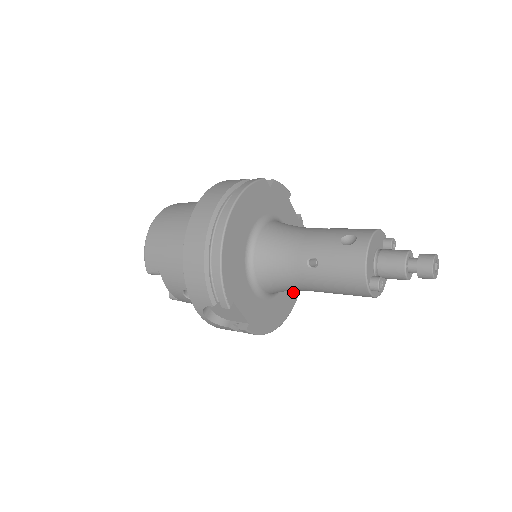
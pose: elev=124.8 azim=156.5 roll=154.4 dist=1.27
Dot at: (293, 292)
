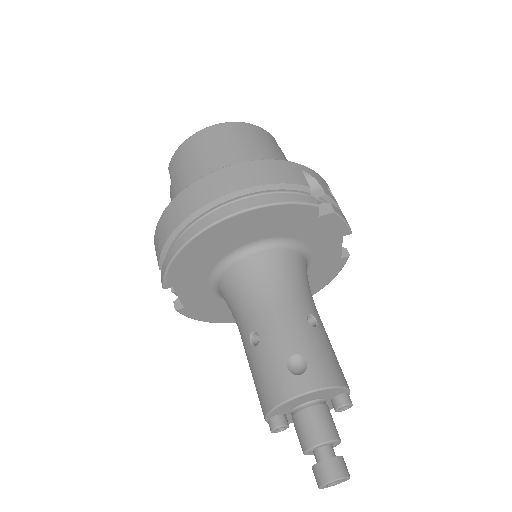
Dot at: occluded
